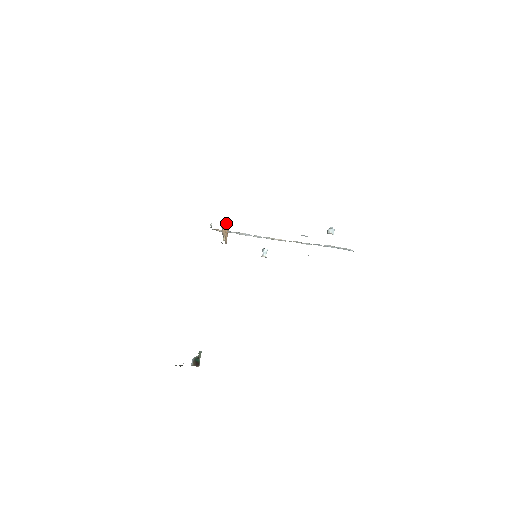
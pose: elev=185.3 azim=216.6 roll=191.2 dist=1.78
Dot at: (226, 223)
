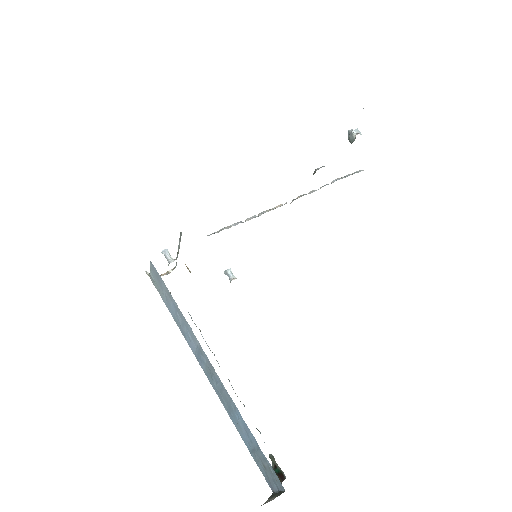
Dot at: occluded
